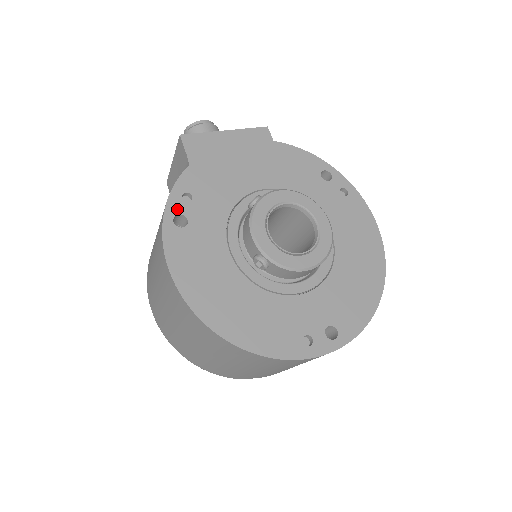
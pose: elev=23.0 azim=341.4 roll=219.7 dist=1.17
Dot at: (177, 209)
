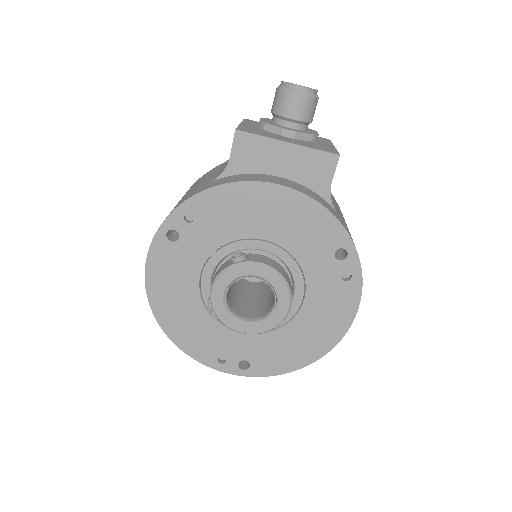
Dot at: (175, 224)
